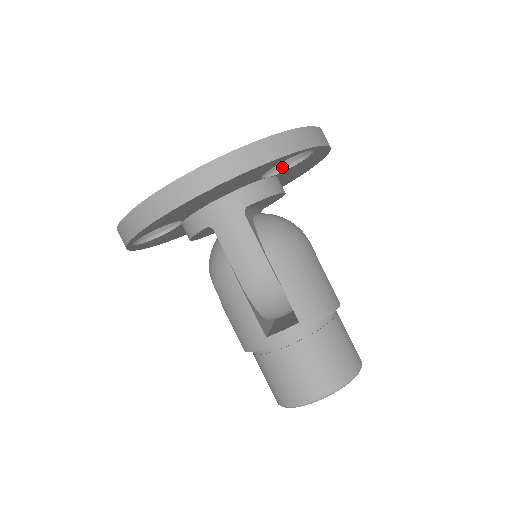
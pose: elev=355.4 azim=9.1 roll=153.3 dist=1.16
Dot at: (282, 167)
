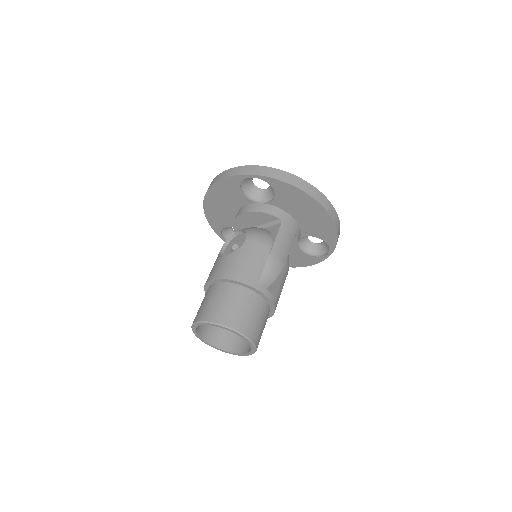
Dot at: (300, 245)
